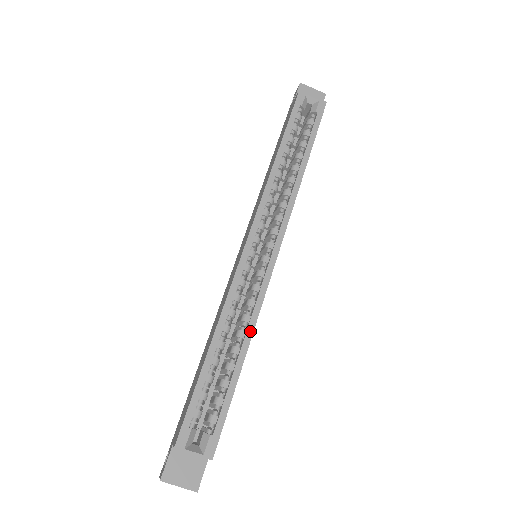
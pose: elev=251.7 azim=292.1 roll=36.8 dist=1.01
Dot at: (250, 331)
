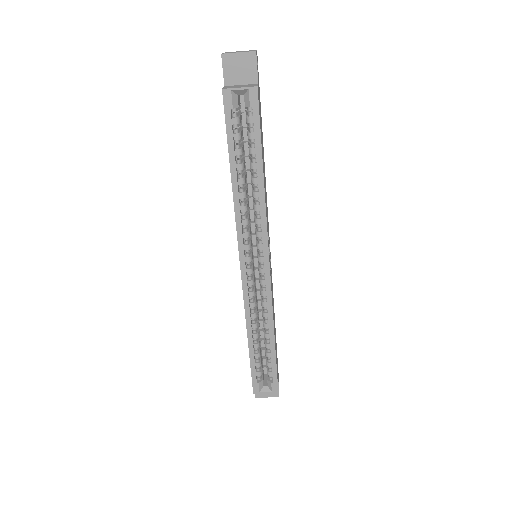
Dot at: (271, 324)
